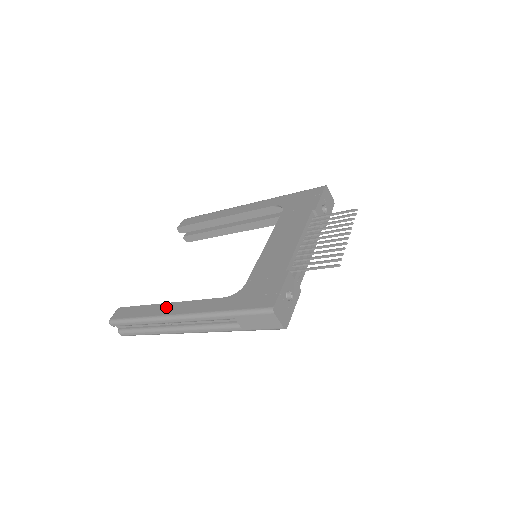
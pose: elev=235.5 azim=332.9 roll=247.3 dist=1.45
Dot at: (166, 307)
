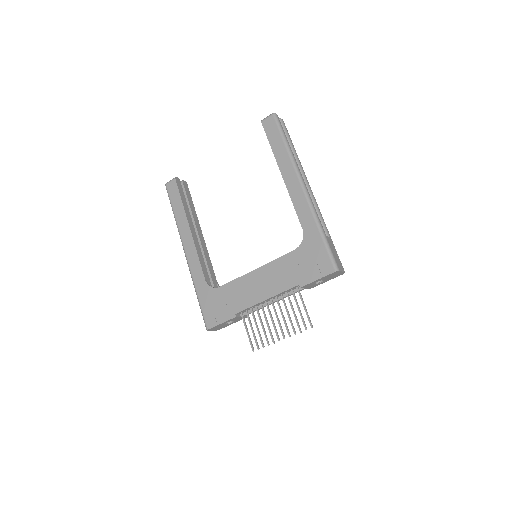
Dot at: (186, 232)
